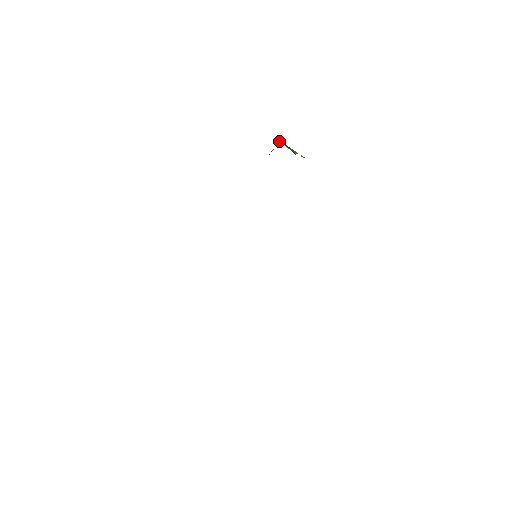
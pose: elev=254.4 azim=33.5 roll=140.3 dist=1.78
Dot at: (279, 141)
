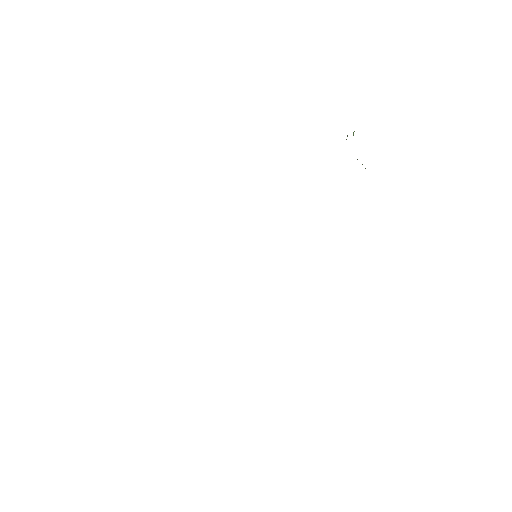
Dot at: occluded
